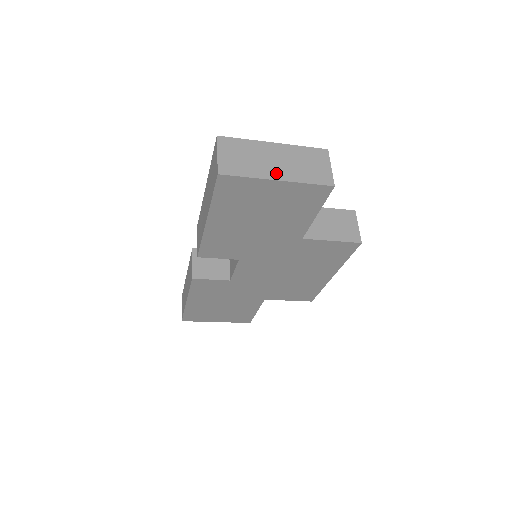
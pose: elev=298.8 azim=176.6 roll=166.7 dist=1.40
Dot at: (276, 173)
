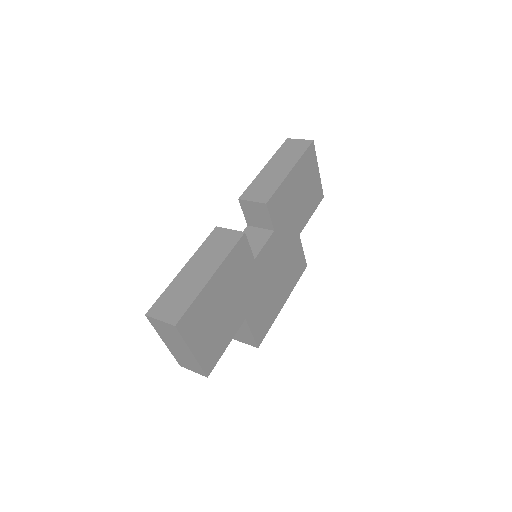
Dot at: occluded
